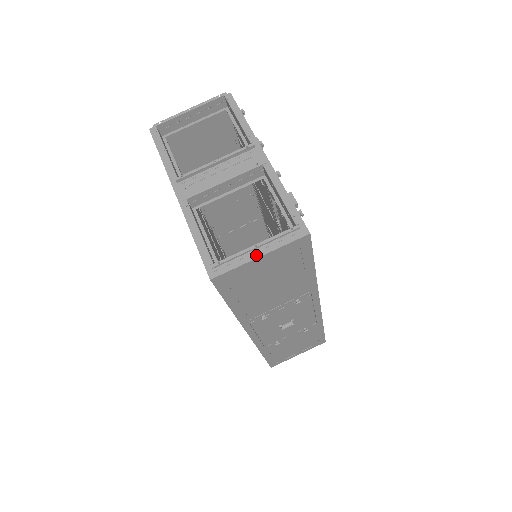
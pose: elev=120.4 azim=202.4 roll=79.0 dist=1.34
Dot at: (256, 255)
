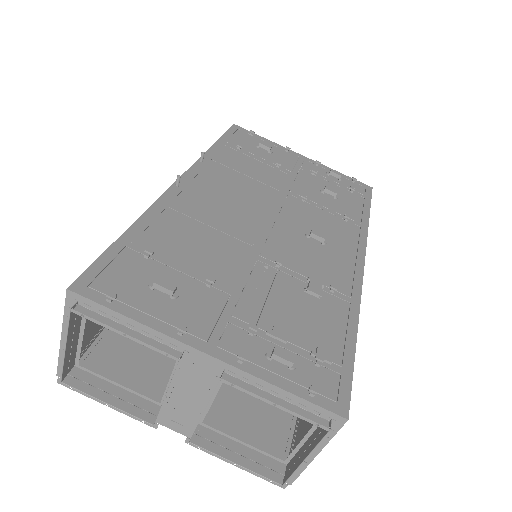
Dot at: occluded
